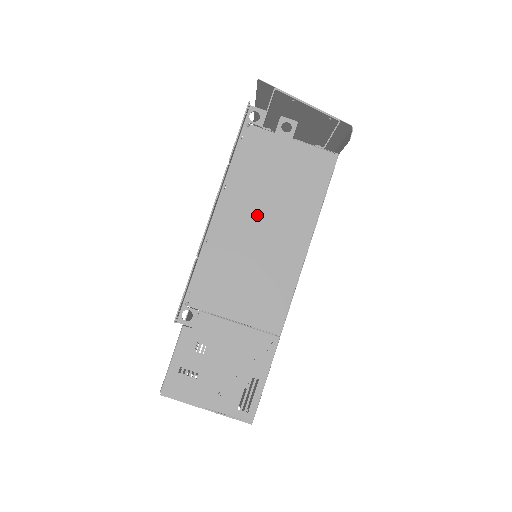
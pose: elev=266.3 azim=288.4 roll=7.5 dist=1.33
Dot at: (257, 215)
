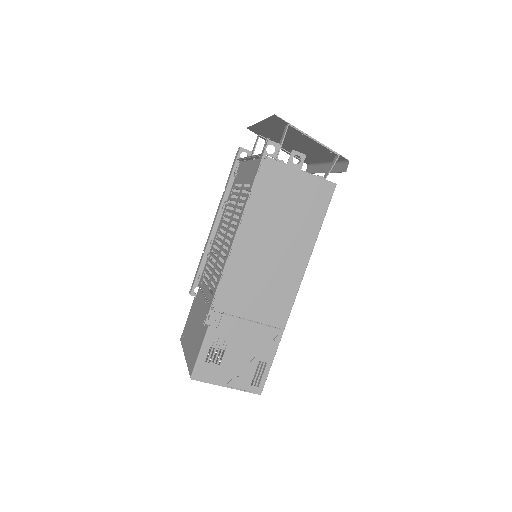
Dot at: (270, 235)
